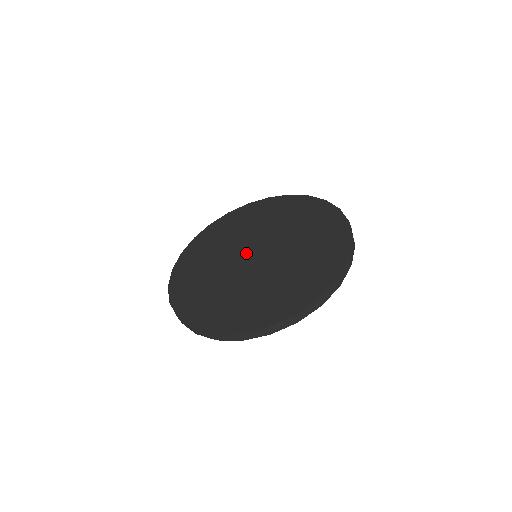
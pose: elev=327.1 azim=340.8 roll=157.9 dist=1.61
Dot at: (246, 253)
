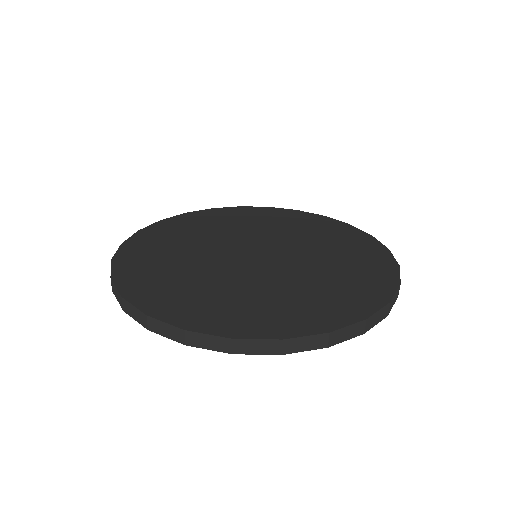
Dot at: (248, 247)
